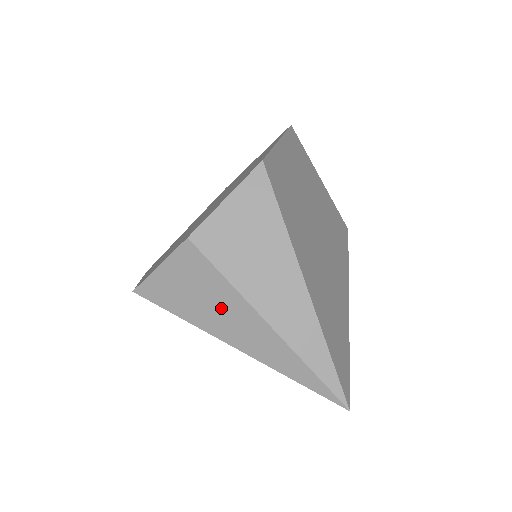
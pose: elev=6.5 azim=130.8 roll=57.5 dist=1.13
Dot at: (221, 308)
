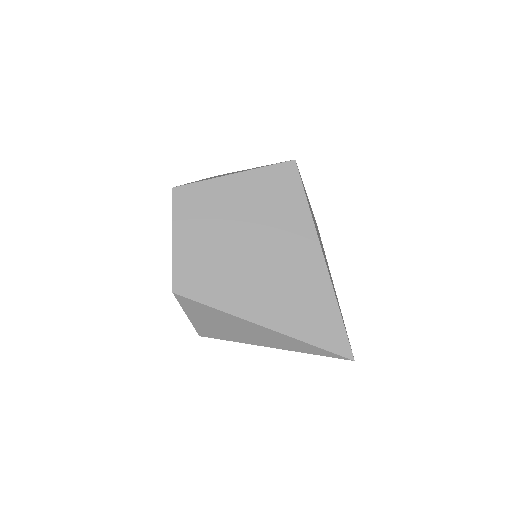
Dot at: occluded
